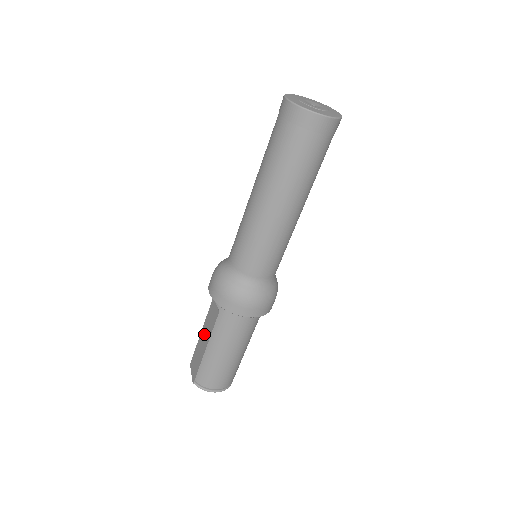
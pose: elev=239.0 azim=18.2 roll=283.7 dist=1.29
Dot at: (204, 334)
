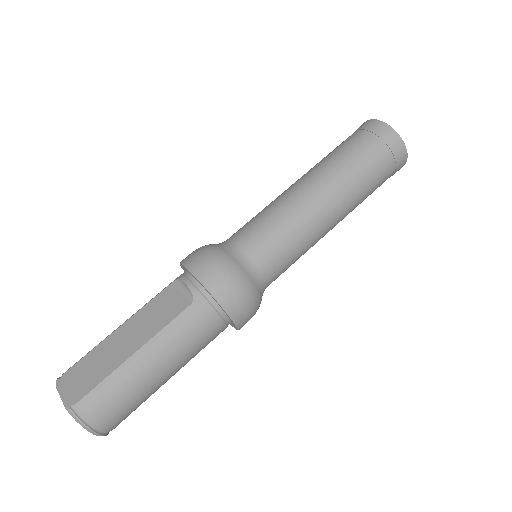
Dot at: (128, 333)
